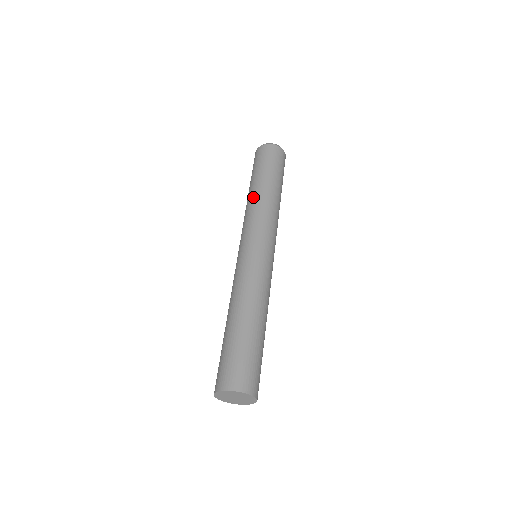
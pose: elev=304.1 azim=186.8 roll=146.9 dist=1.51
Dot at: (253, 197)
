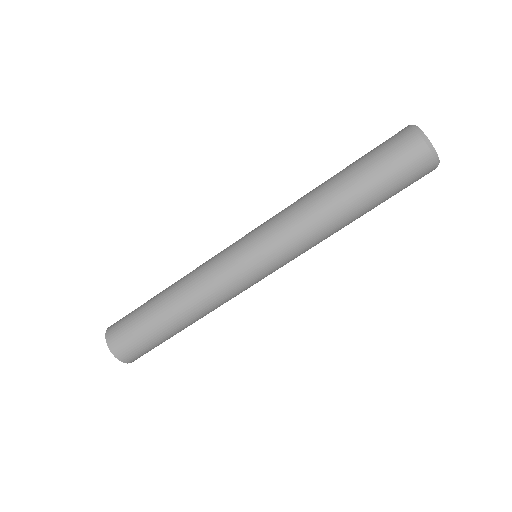
Dot at: (319, 203)
